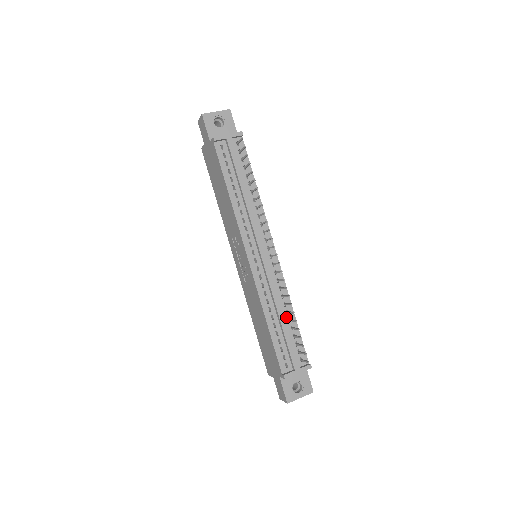
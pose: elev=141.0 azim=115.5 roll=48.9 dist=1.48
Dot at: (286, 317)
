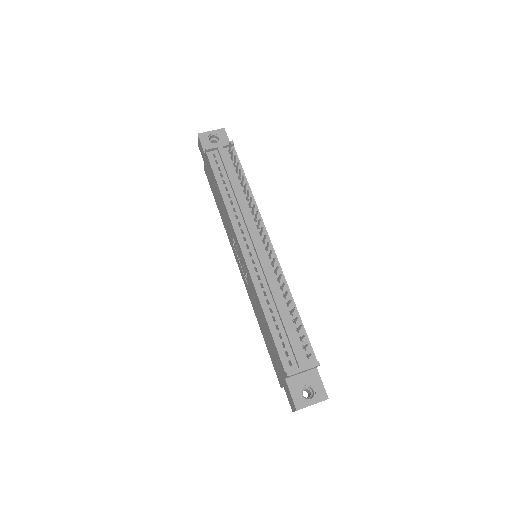
Dot at: (287, 310)
